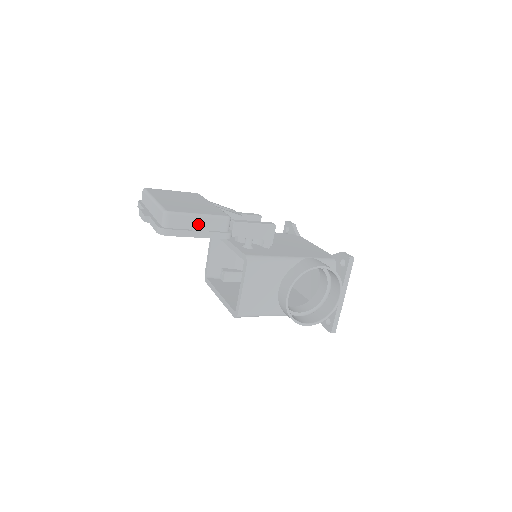
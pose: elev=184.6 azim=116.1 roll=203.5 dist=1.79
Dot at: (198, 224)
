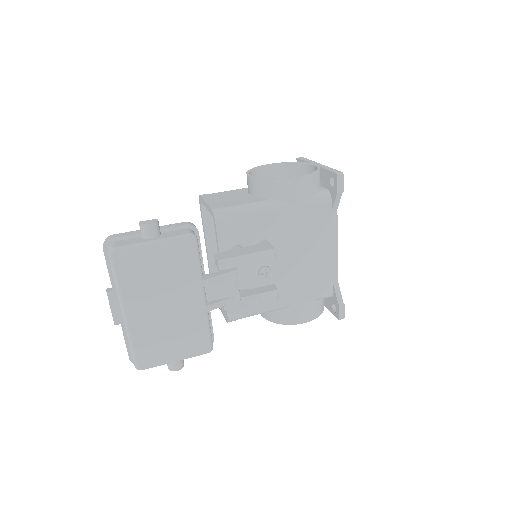
Dot at: occluded
